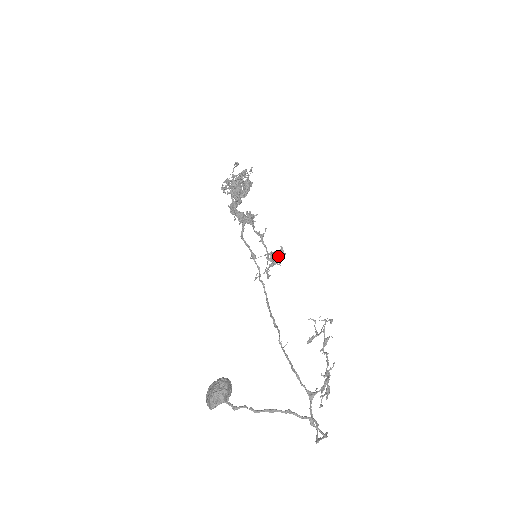
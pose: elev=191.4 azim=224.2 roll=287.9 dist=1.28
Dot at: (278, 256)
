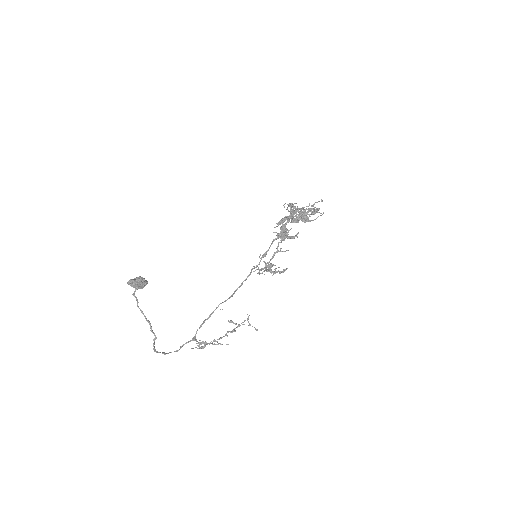
Dot at: (270, 269)
